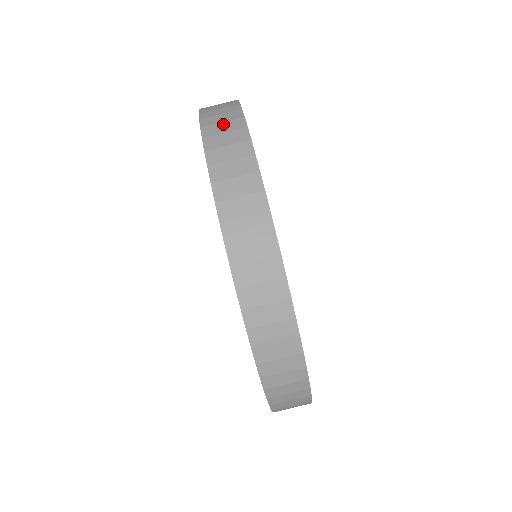
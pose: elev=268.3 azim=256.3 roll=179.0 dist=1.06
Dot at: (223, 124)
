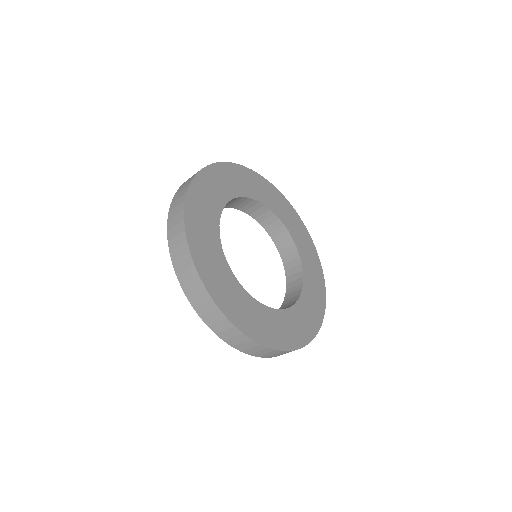
Dot at: (182, 261)
